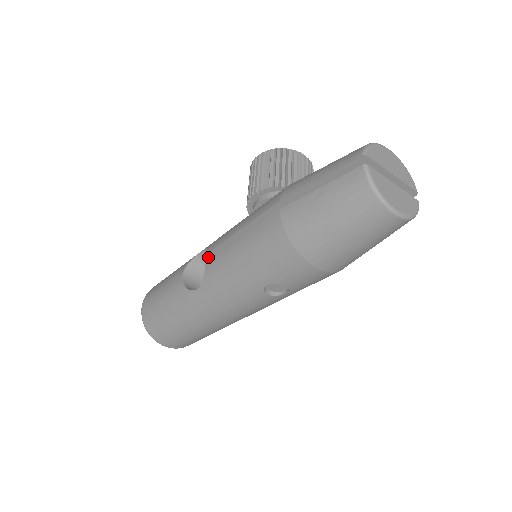
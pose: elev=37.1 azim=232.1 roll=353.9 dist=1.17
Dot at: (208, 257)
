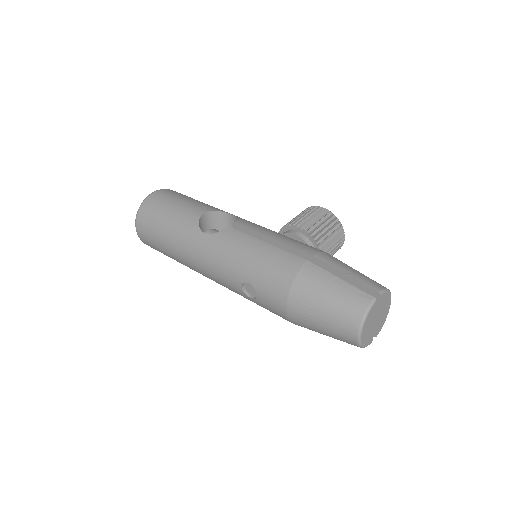
Dot at: (228, 221)
